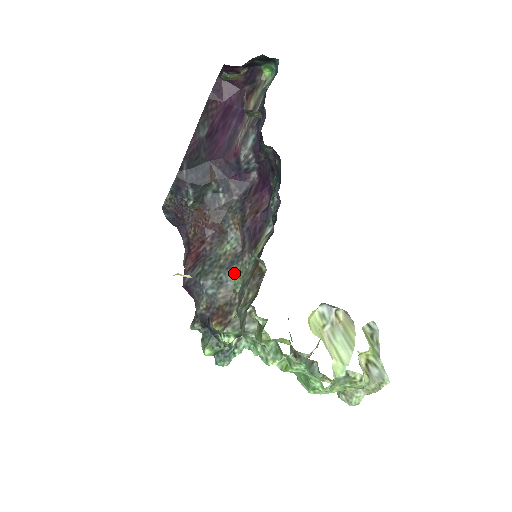
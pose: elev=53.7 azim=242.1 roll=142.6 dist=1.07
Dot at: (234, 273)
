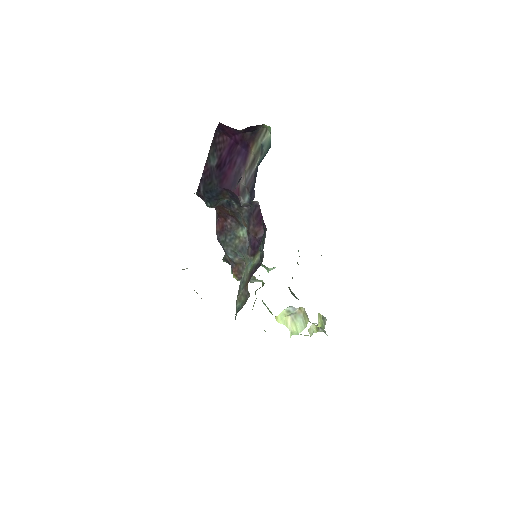
Dot at: (243, 256)
